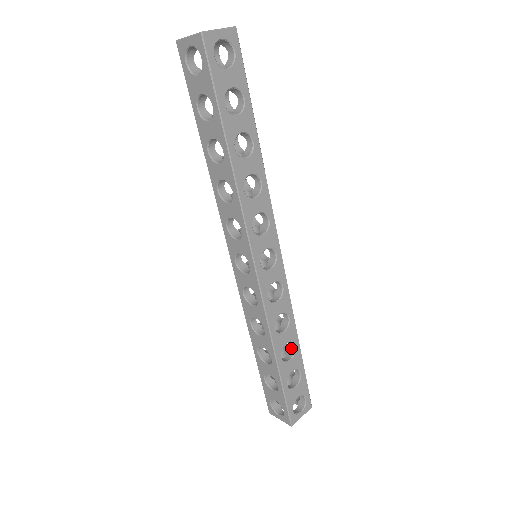
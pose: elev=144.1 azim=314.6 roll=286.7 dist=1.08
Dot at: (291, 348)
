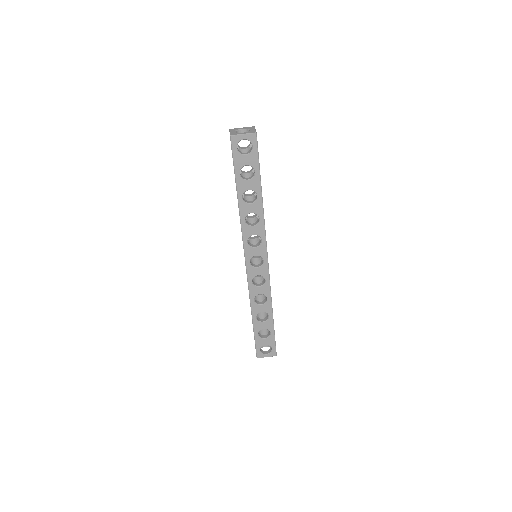
Dot at: (268, 316)
